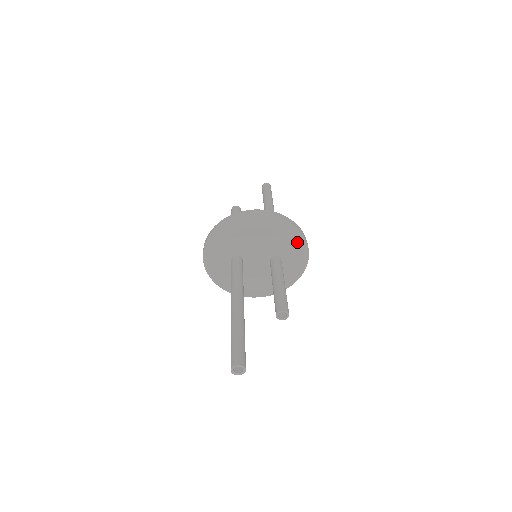
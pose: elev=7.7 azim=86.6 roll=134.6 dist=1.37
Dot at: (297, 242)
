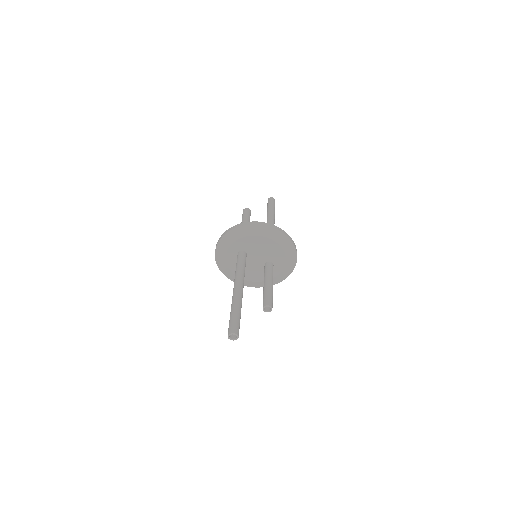
Dot at: (290, 259)
